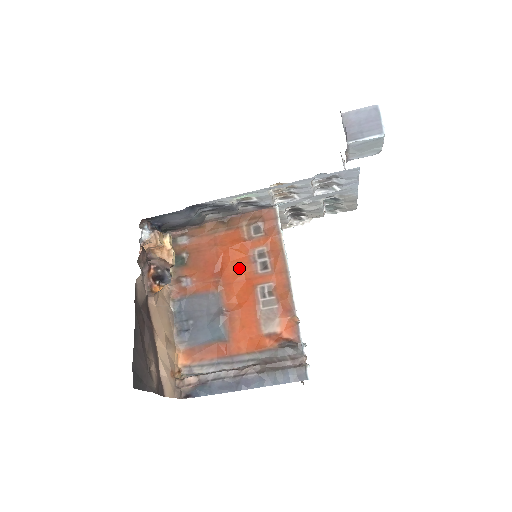
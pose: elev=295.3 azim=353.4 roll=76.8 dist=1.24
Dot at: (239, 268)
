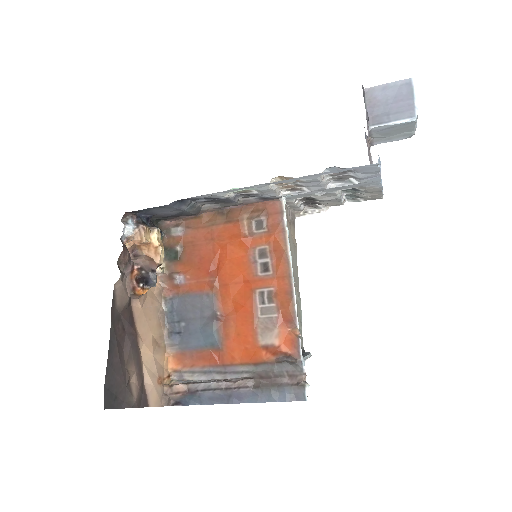
Dot at: (237, 268)
